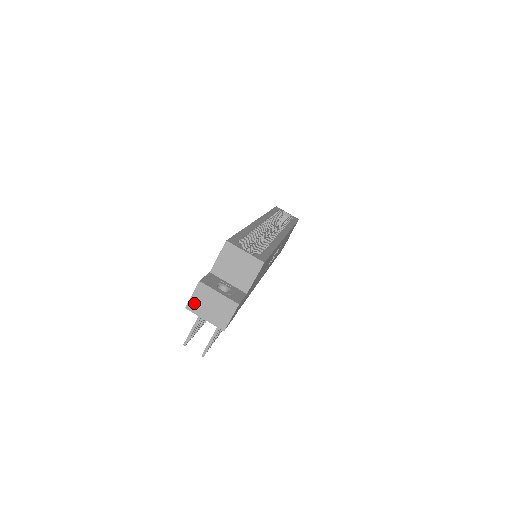
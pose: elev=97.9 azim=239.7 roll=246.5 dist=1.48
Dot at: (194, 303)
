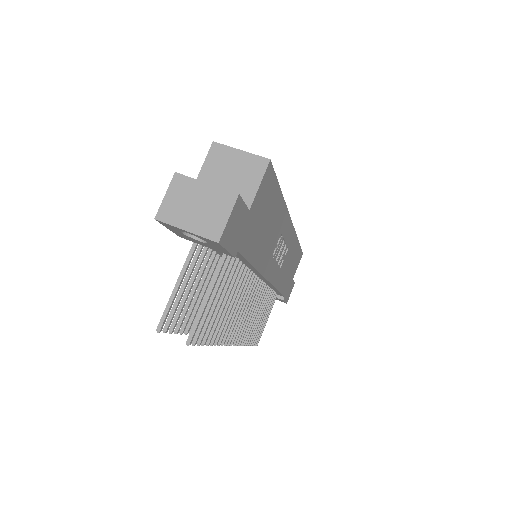
Dot at: (168, 208)
